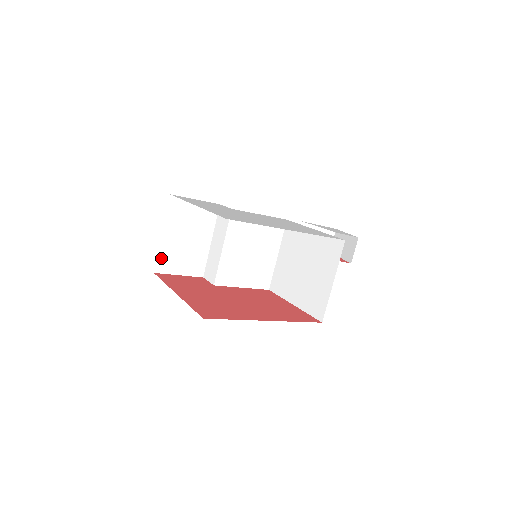
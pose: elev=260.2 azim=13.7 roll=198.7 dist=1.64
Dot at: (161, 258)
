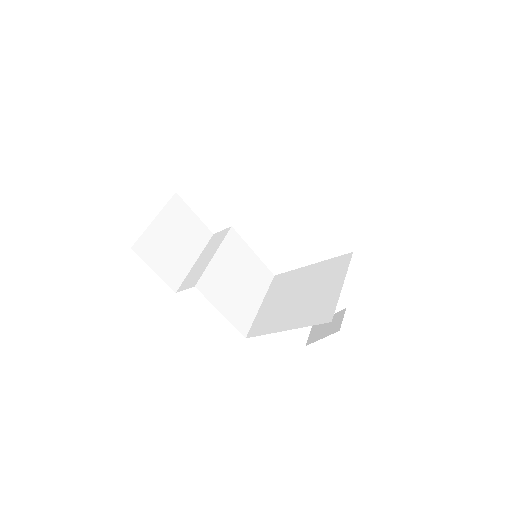
Dot at: (144, 240)
